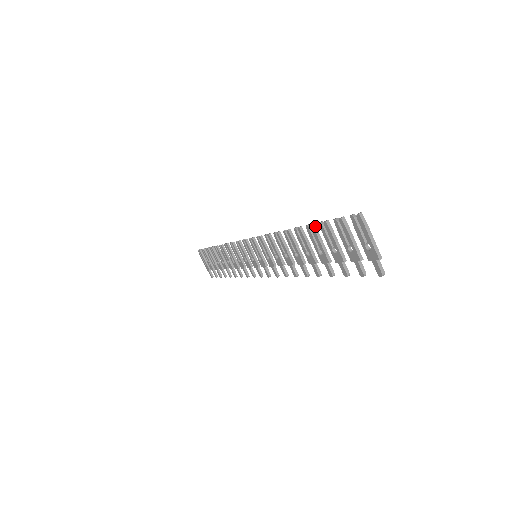
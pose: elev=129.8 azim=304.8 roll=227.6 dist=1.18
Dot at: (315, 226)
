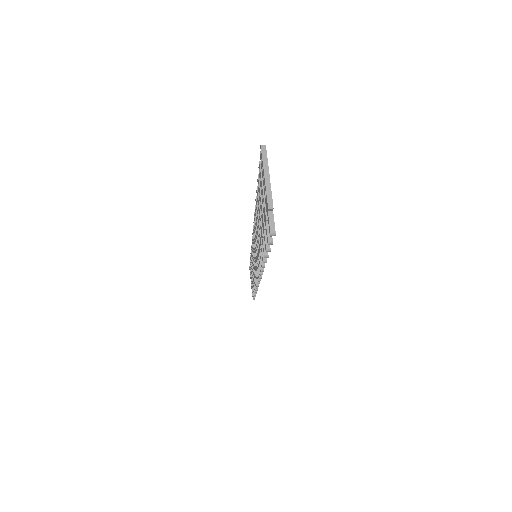
Dot at: occluded
